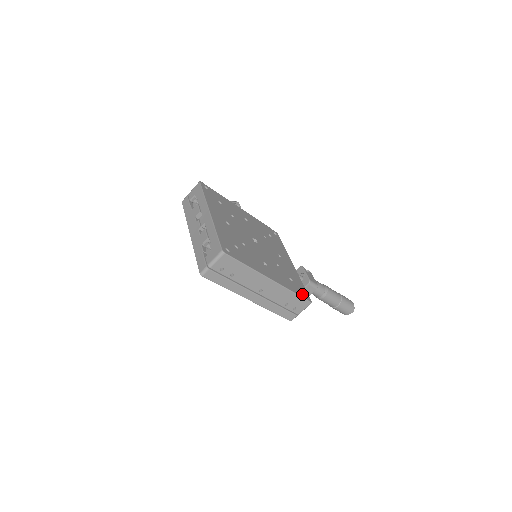
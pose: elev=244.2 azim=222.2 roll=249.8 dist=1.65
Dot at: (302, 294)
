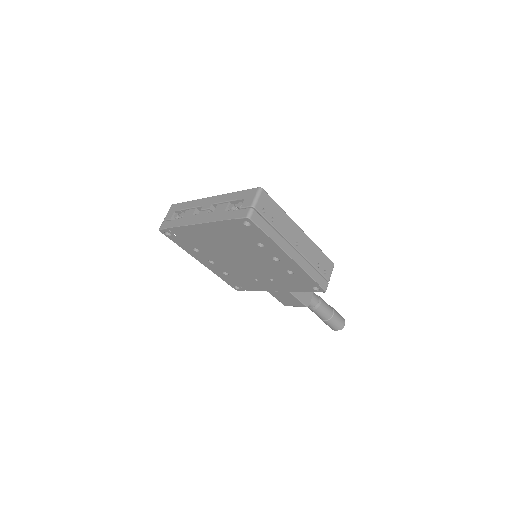
Dot at: occluded
